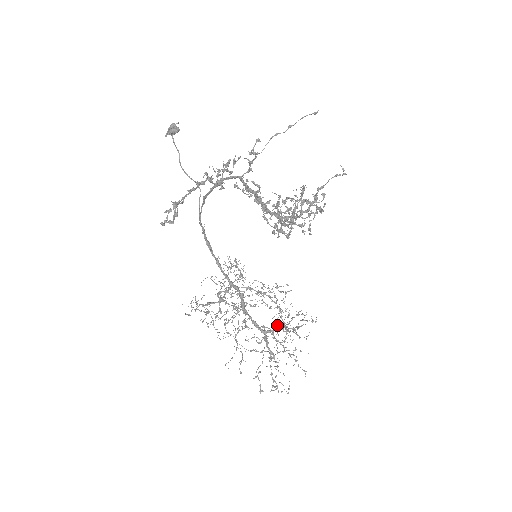
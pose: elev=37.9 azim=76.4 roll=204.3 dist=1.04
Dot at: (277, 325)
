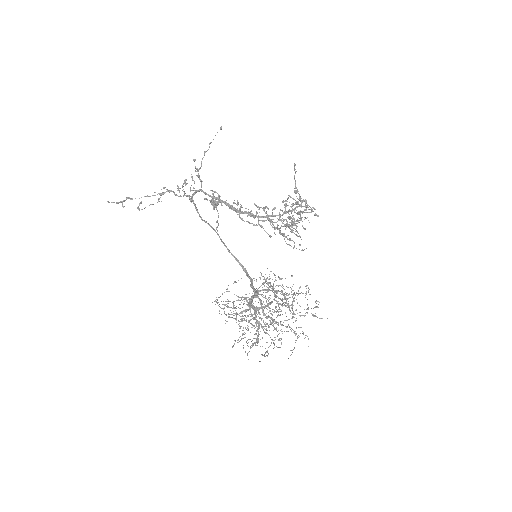
Dot at: occluded
